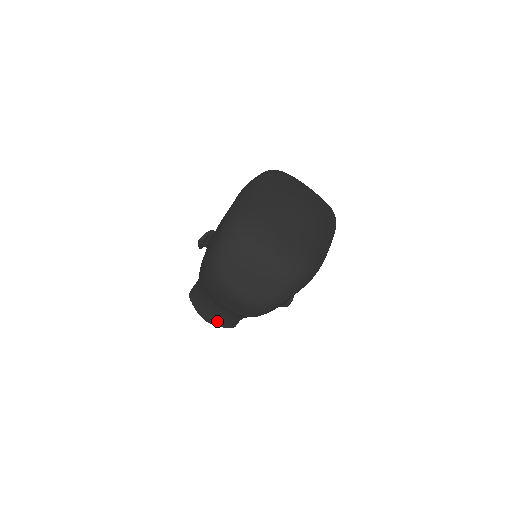
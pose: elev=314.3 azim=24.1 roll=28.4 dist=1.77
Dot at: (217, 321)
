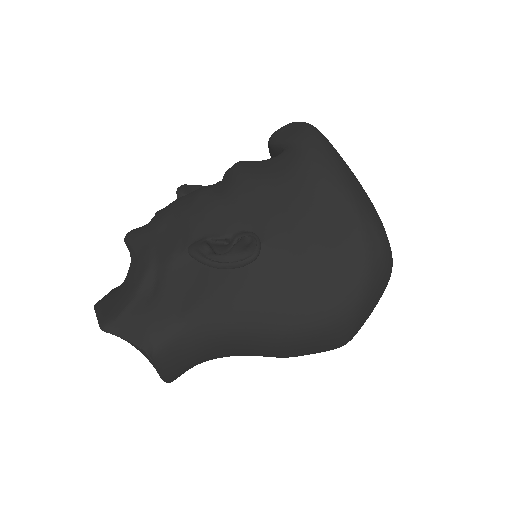
Dot at: (183, 373)
